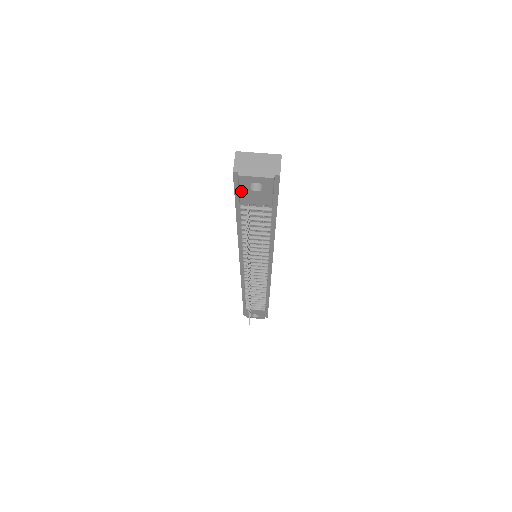
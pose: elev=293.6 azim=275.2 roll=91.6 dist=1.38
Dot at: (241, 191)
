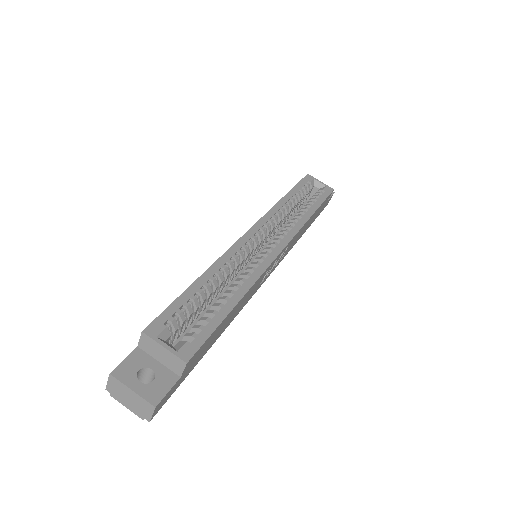
Dot at: occluded
